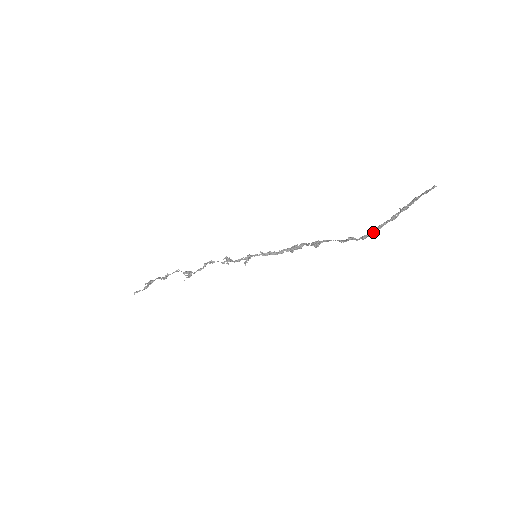
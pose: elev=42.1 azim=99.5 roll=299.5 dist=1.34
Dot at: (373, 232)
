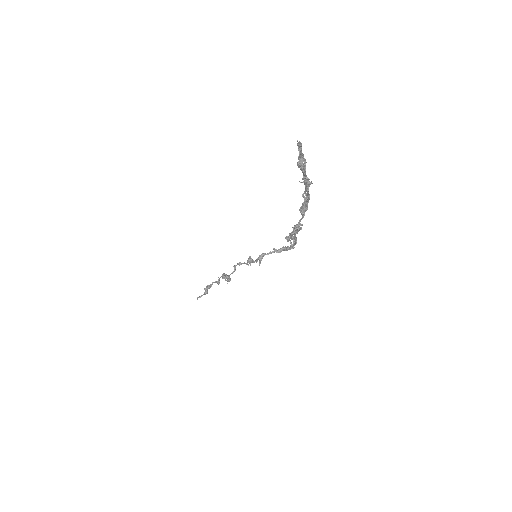
Dot at: (300, 219)
